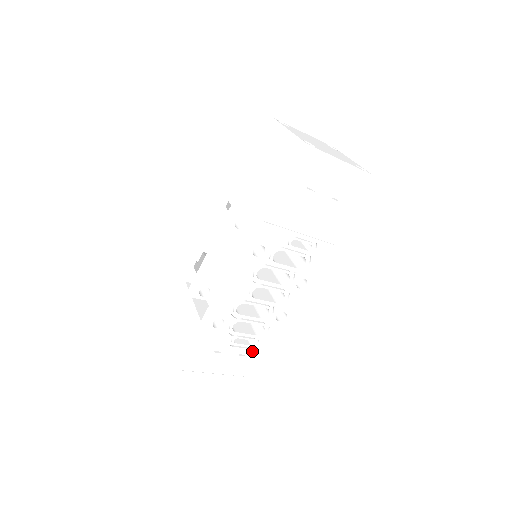
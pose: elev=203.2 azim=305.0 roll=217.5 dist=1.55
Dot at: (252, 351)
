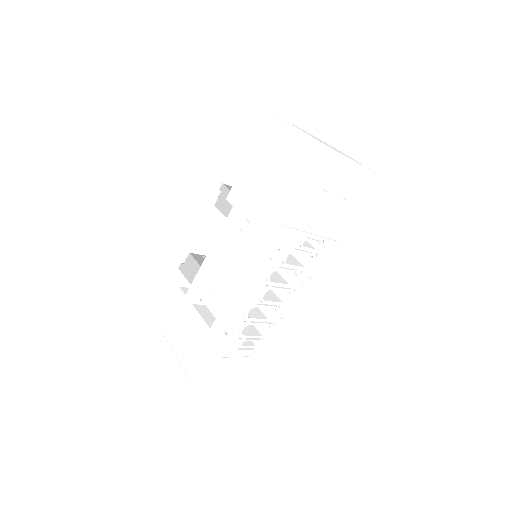
Dot at: (256, 351)
